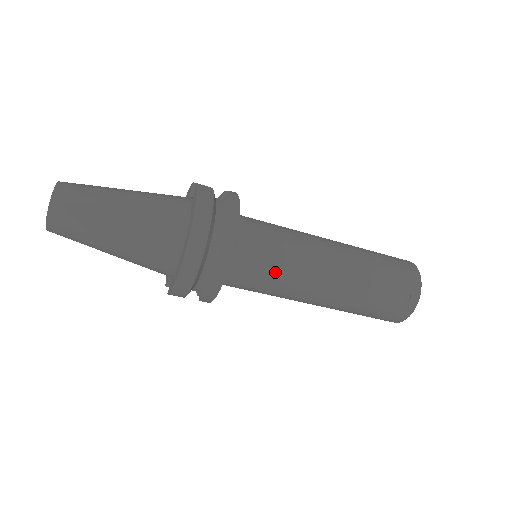
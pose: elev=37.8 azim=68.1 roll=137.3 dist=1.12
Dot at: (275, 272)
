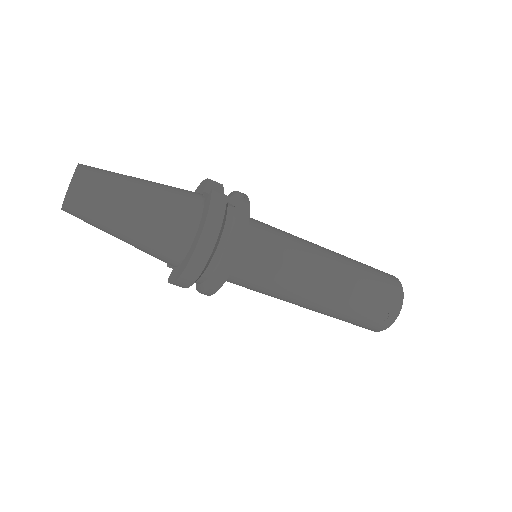
Dot at: (270, 281)
